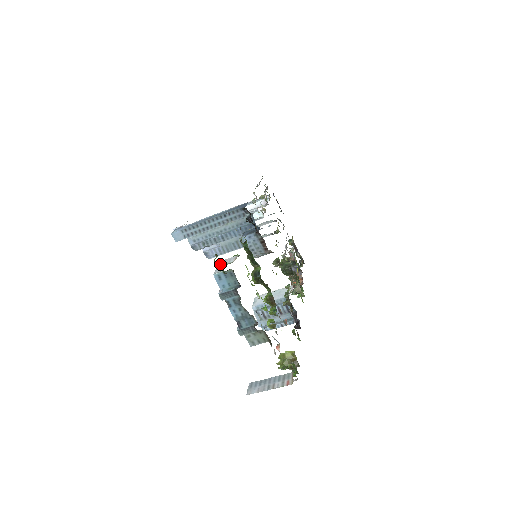
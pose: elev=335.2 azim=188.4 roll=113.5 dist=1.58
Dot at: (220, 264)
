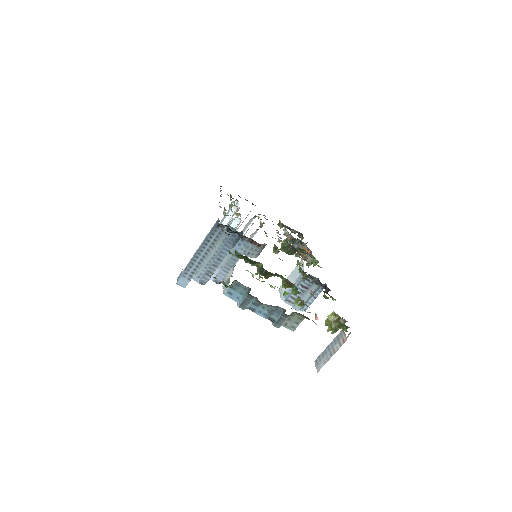
Dot at: (223, 283)
